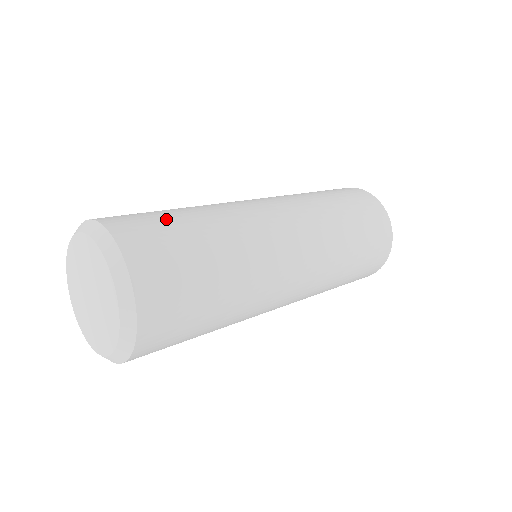
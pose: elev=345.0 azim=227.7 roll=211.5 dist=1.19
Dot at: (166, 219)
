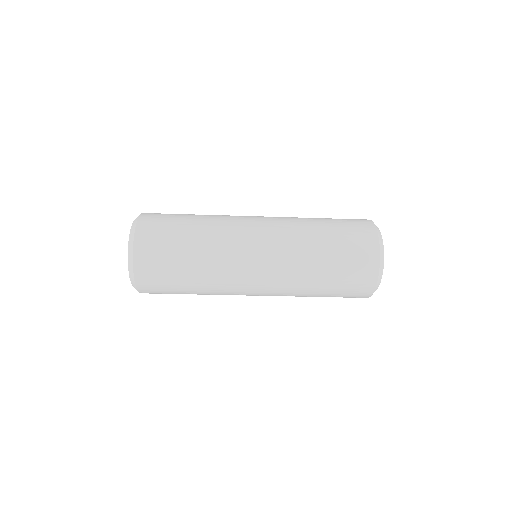
Dot at: occluded
